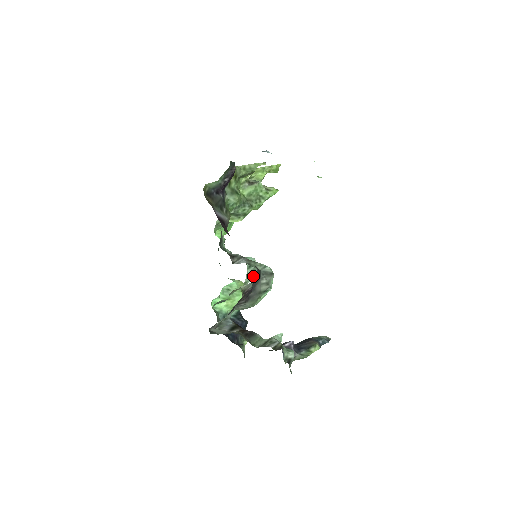
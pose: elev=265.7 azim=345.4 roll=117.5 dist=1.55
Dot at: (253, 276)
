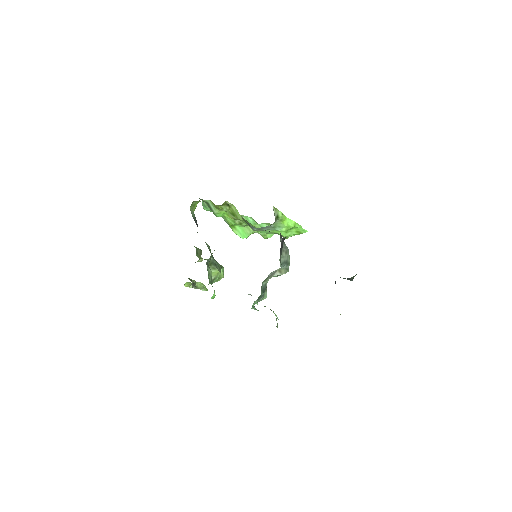
Dot at: occluded
